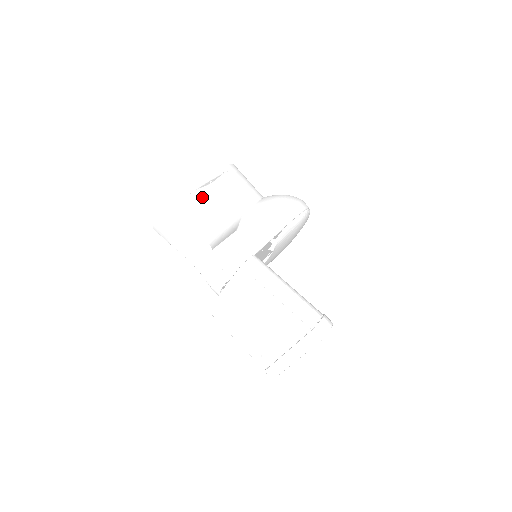
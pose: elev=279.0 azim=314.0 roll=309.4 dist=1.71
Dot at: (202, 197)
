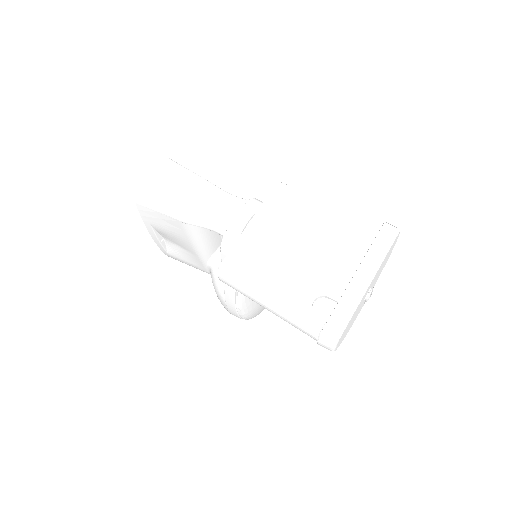
Dot at: occluded
